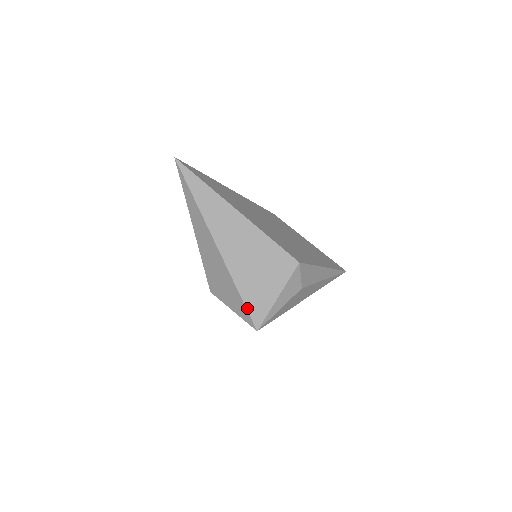
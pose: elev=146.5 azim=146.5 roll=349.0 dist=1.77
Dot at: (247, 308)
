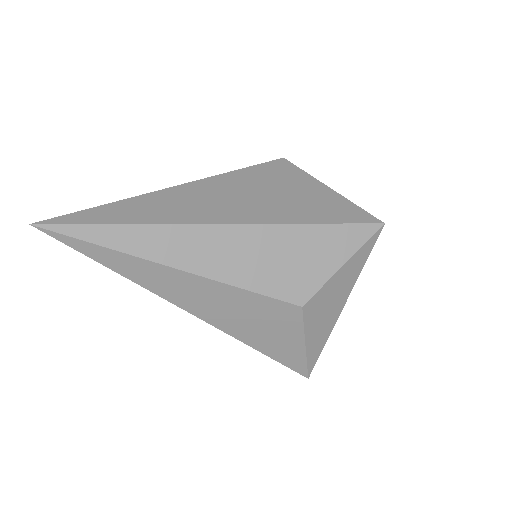
Dot at: (343, 223)
